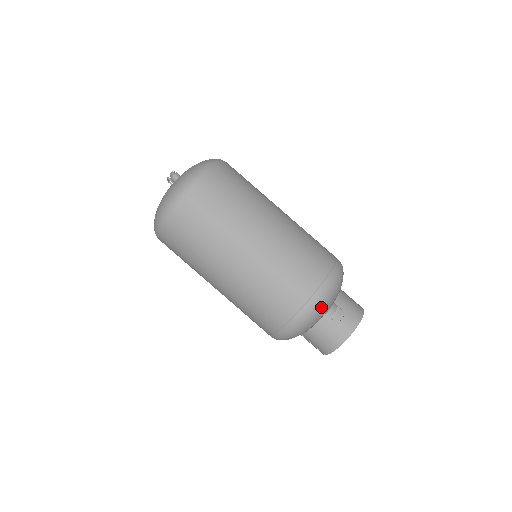
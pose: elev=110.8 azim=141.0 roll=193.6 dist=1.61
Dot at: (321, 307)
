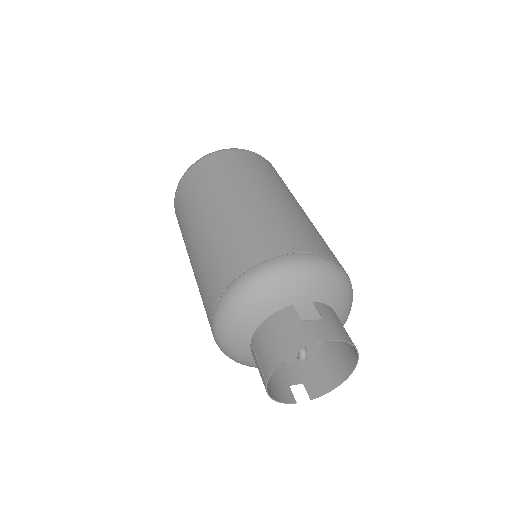
Dot at: (288, 276)
